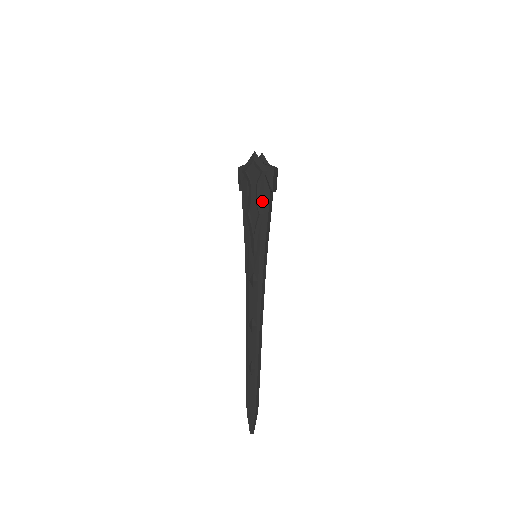
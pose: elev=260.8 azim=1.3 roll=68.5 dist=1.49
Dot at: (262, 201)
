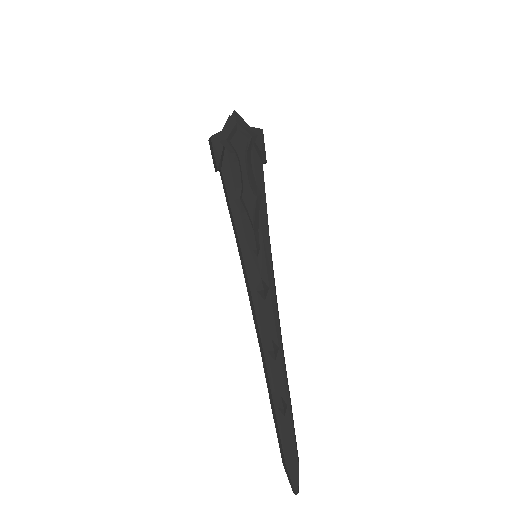
Dot at: (254, 178)
